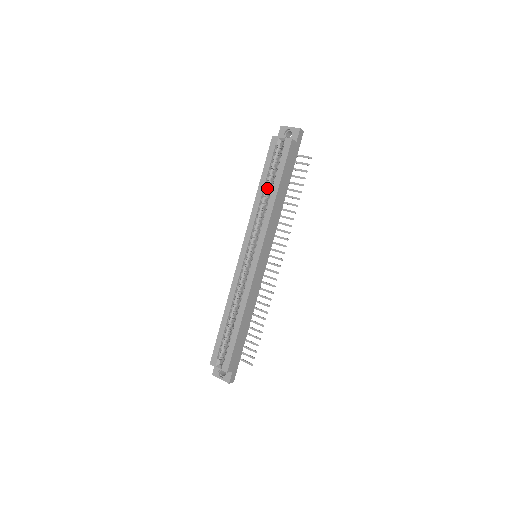
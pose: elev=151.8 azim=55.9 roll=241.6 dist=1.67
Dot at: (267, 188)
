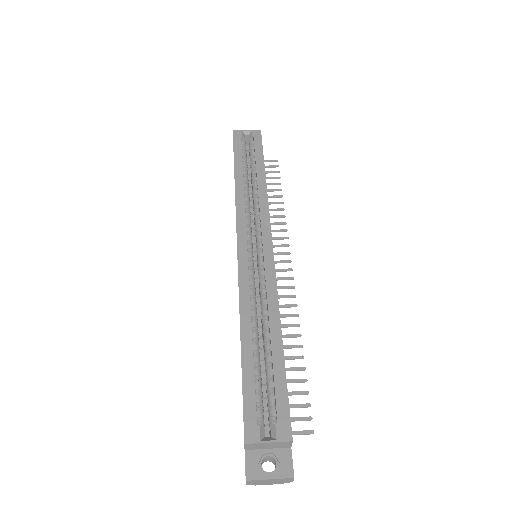
Dot at: (246, 176)
